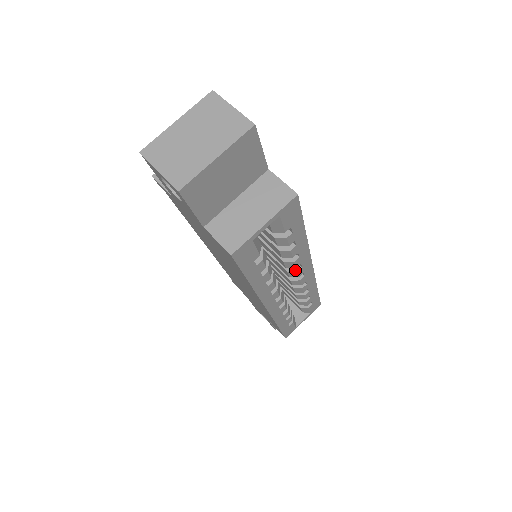
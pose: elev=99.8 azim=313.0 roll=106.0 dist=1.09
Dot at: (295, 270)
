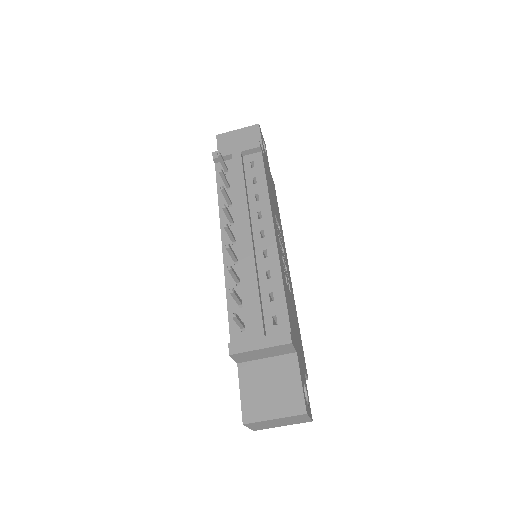
Dot at: occluded
